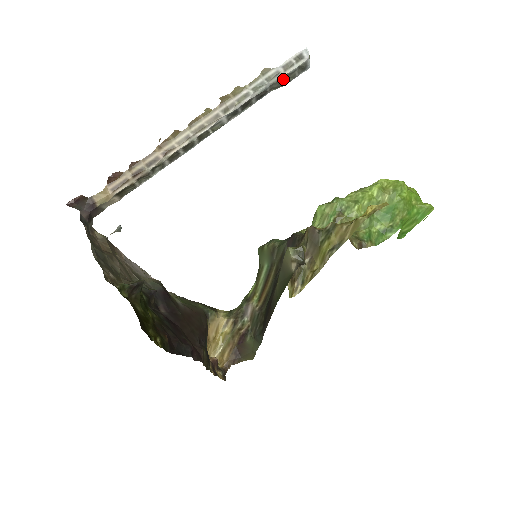
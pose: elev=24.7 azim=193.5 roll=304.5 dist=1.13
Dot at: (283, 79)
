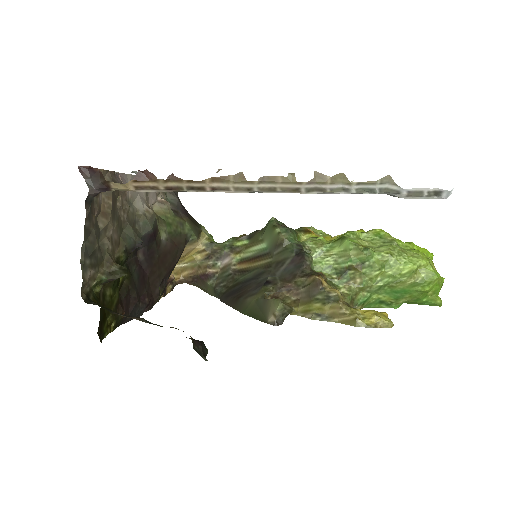
Dot at: (399, 196)
